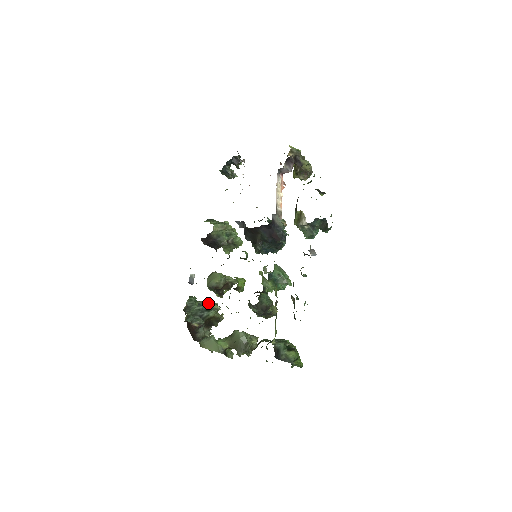
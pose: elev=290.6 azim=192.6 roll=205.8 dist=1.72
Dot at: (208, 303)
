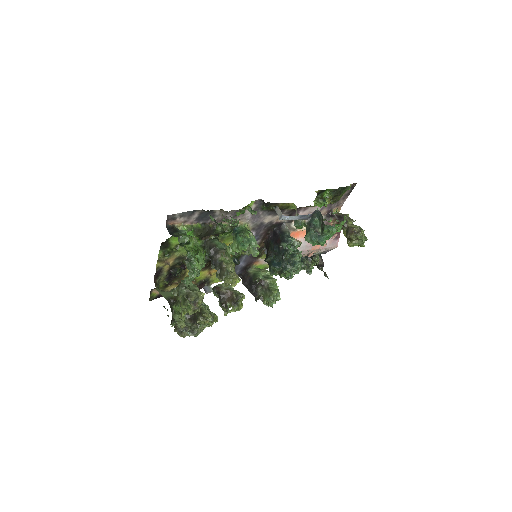
Dot at: (206, 305)
